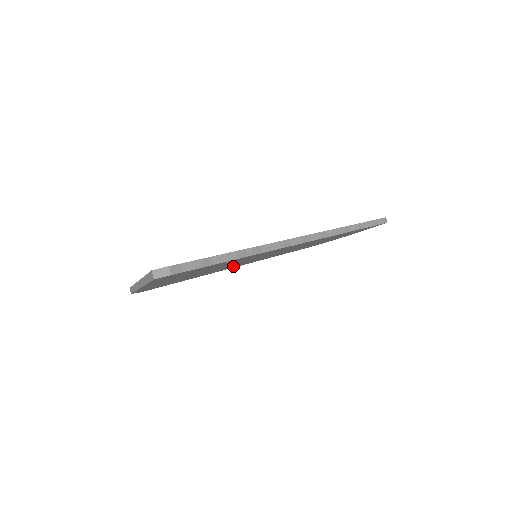
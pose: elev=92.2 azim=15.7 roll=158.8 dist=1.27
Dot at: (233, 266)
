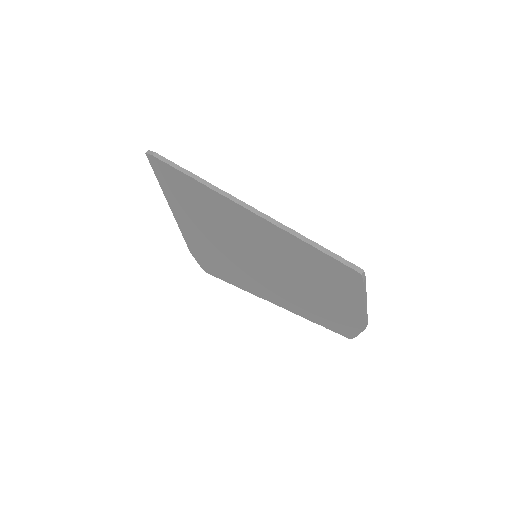
Dot at: (255, 278)
